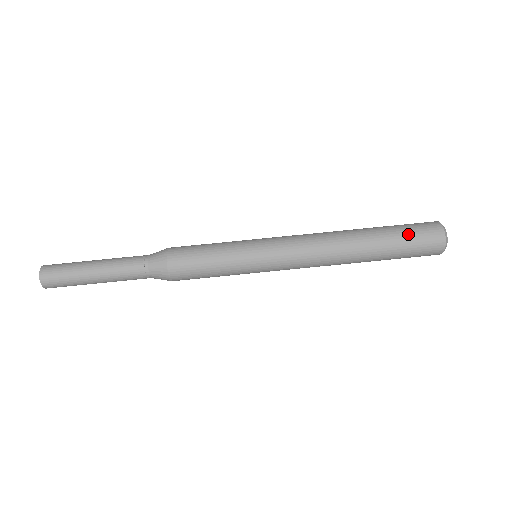
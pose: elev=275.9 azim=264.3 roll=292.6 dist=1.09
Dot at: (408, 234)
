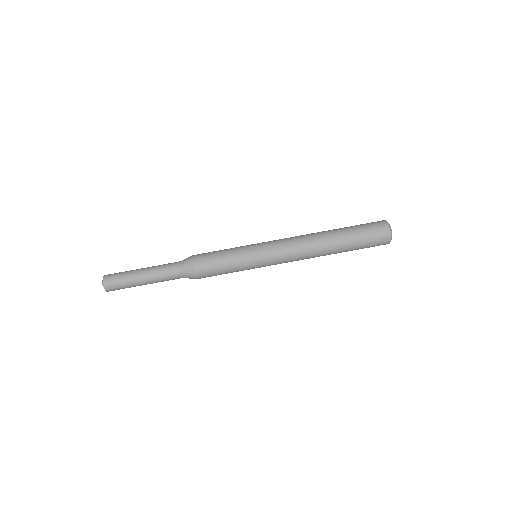
Dot at: (365, 240)
